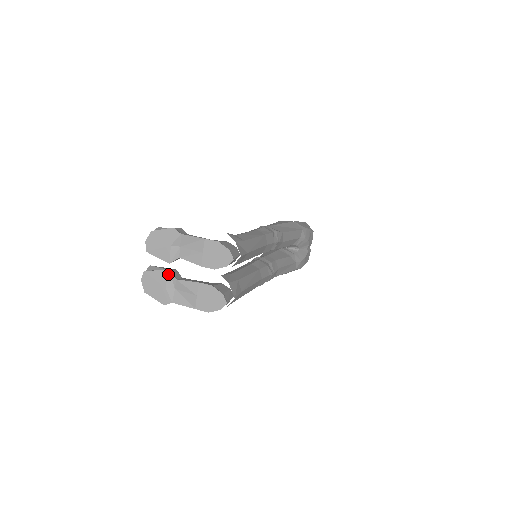
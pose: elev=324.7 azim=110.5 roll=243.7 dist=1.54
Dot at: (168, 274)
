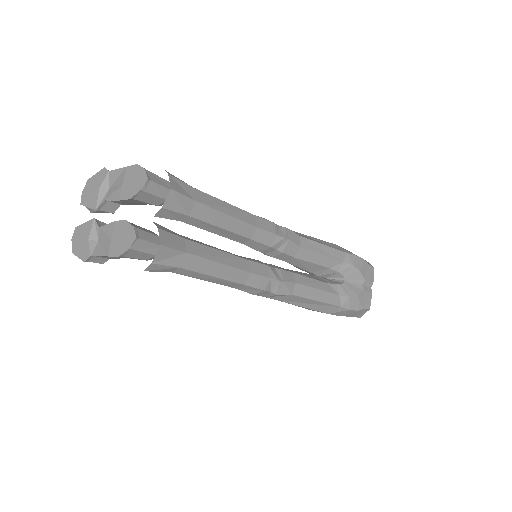
Dot at: (93, 223)
